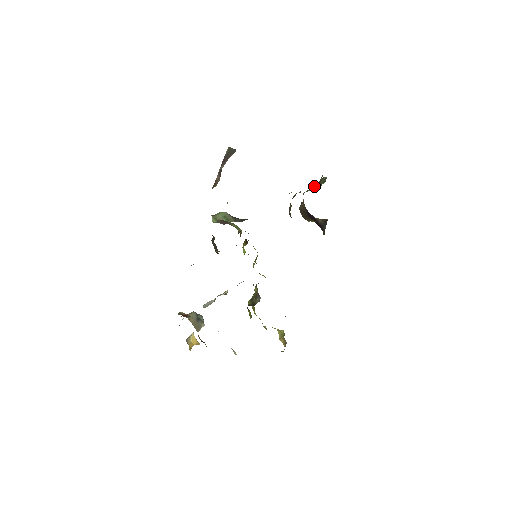
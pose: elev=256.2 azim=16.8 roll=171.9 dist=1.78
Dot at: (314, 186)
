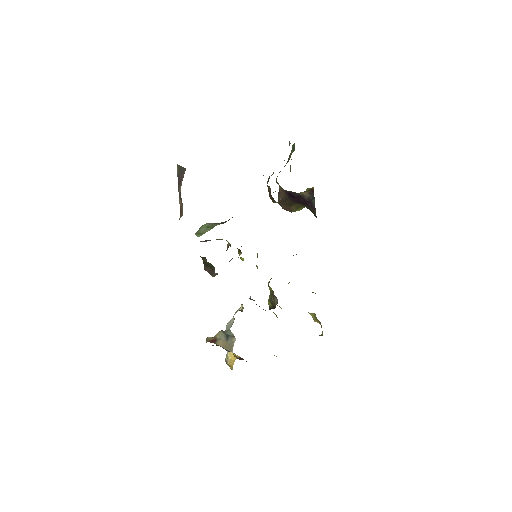
Dot at: occluded
